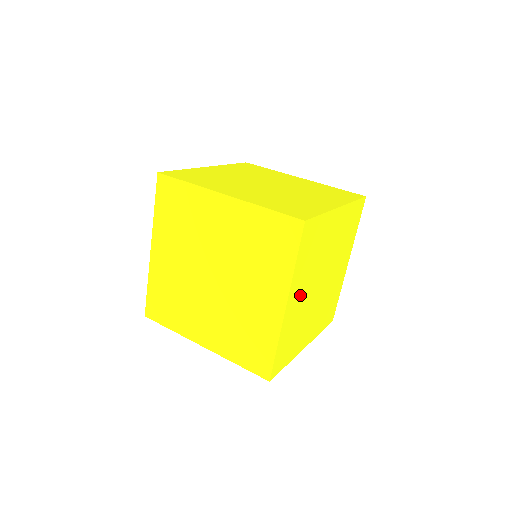
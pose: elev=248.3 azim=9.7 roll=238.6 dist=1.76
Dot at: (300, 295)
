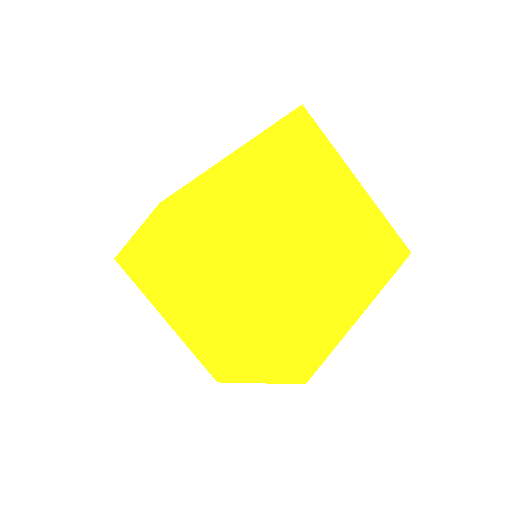
Dot at: occluded
